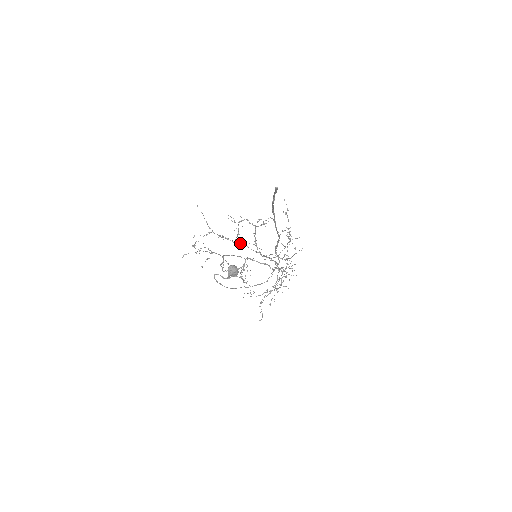
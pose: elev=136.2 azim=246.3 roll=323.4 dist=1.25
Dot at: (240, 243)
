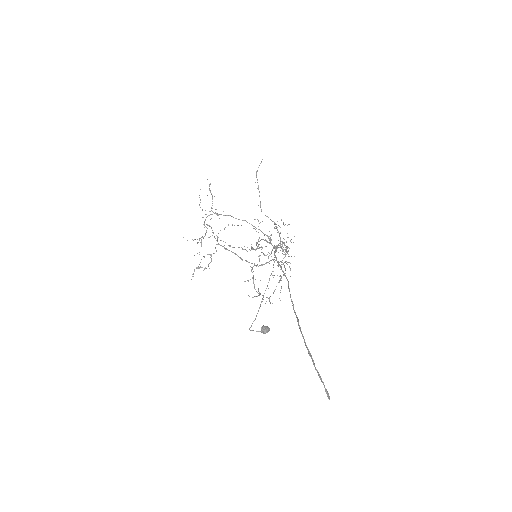
Dot at: occluded
